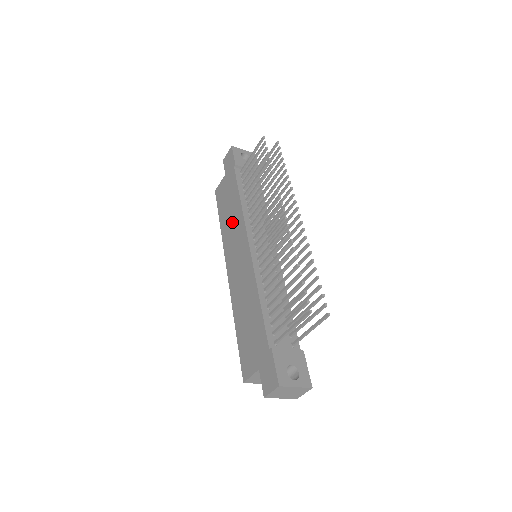
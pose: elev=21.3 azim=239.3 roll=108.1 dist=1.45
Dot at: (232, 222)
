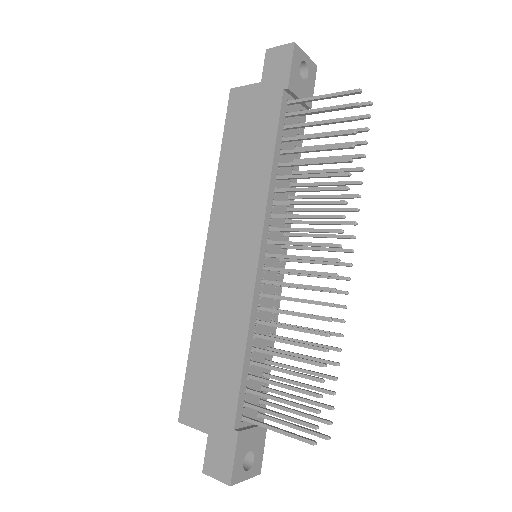
Dot at: (243, 183)
